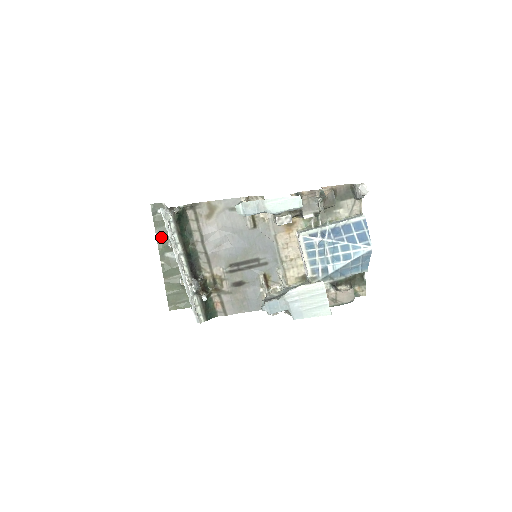
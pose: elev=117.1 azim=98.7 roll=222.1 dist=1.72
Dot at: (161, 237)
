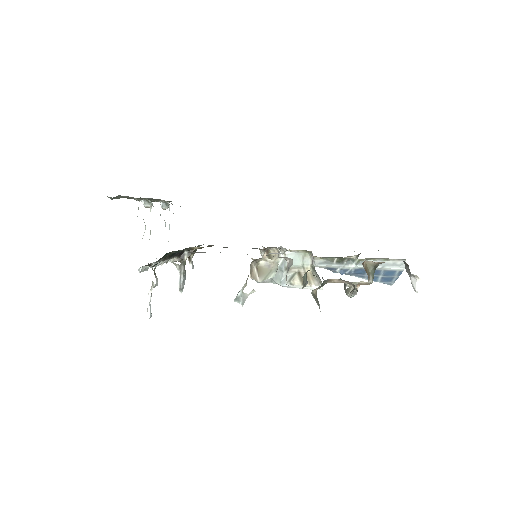
Dot at: occluded
